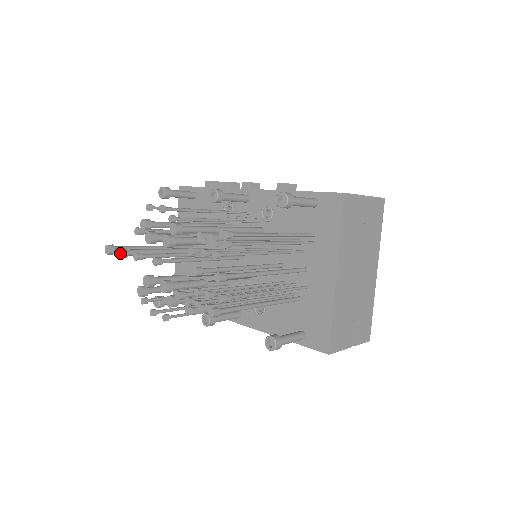
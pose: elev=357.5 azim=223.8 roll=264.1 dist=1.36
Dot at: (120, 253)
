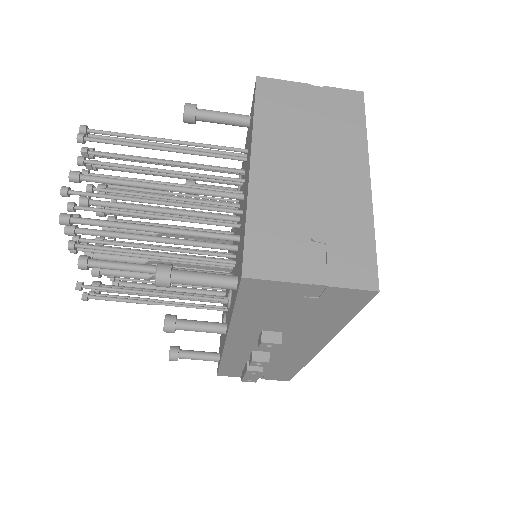
Dot at: occluded
